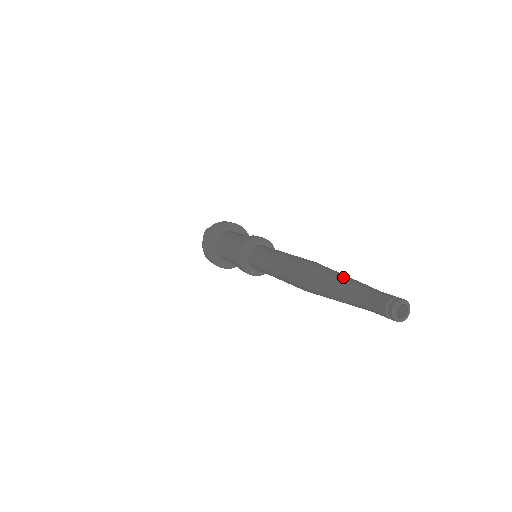
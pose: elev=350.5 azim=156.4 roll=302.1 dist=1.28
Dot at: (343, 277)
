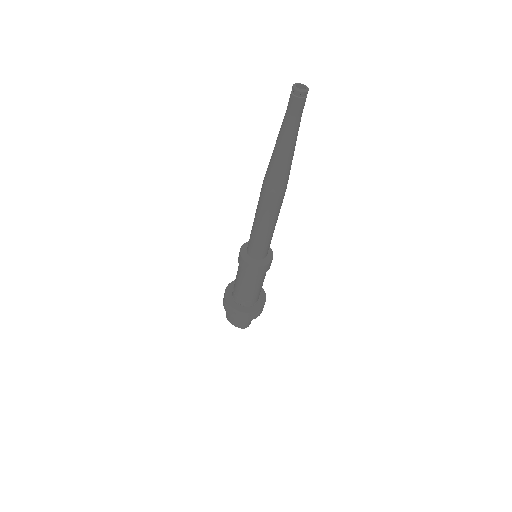
Dot at: (276, 141)
